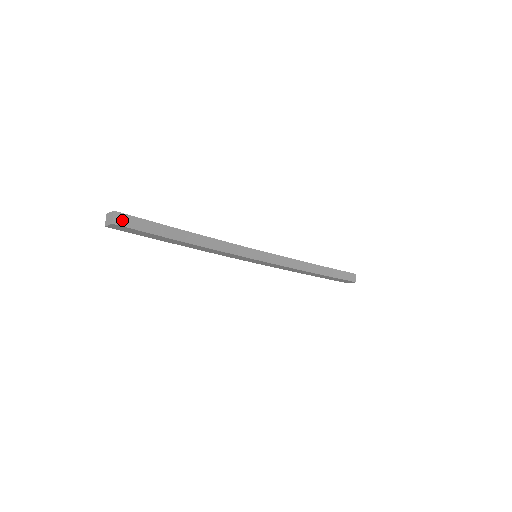
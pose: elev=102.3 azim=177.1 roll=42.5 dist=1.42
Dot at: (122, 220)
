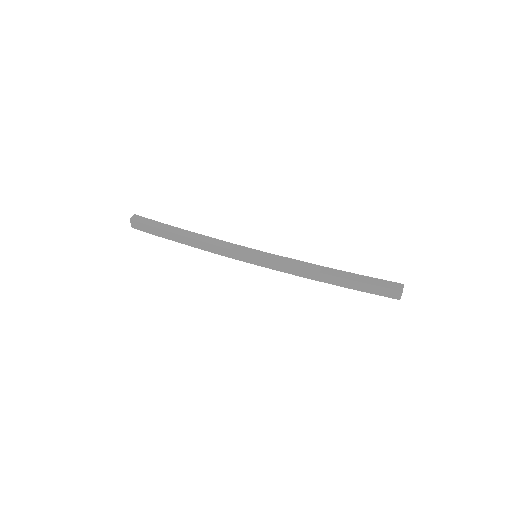
Dot at: (138, 219)
